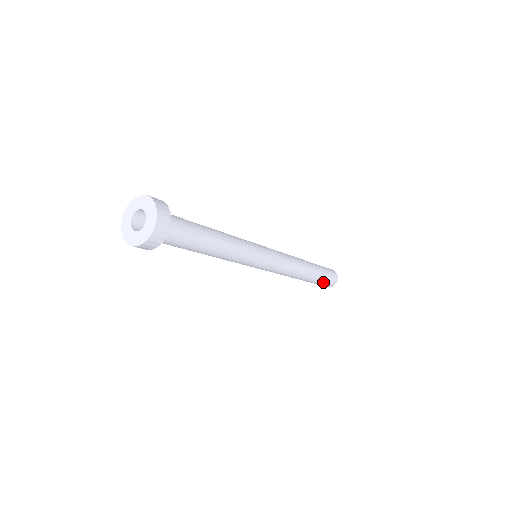
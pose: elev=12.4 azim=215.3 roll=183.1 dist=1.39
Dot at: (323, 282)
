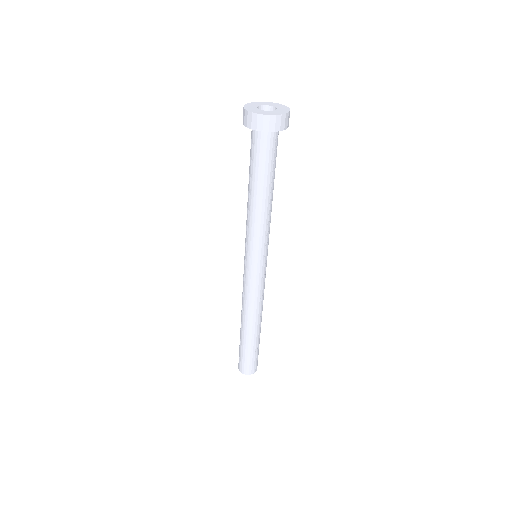
Dot at: (245, 356)
